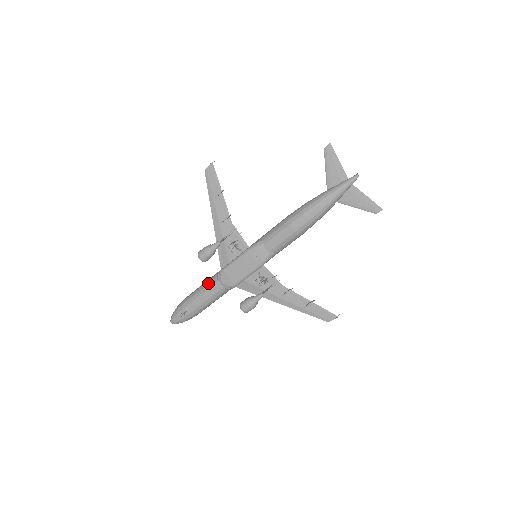
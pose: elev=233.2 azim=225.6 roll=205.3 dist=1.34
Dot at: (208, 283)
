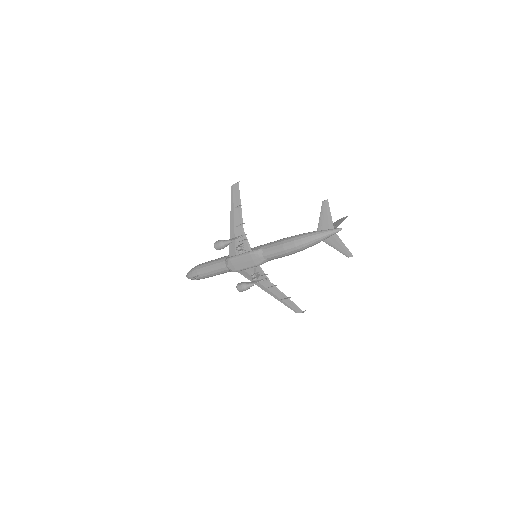
Dot at: (218, 262)
